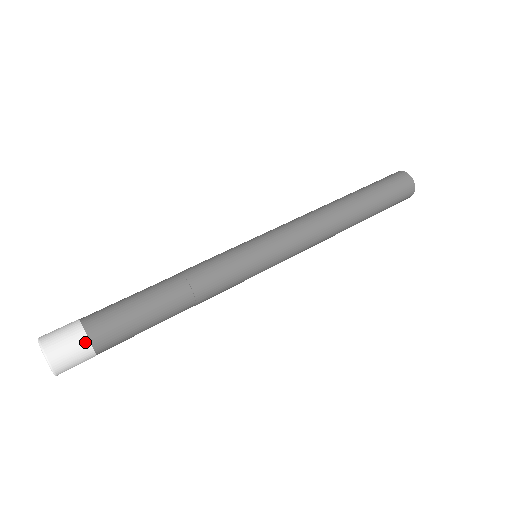
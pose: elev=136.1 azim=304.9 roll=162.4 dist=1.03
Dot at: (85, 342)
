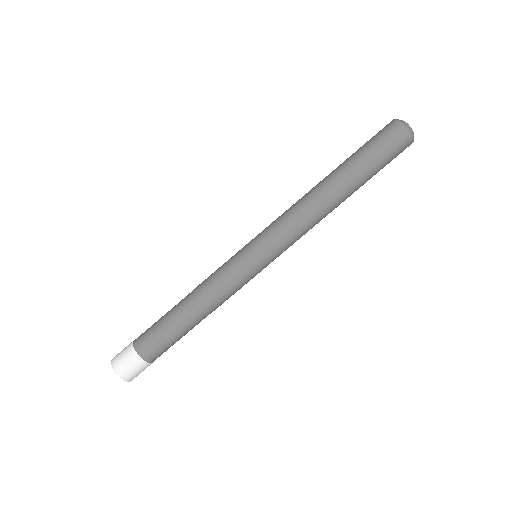
Dot at: (141, 361)
